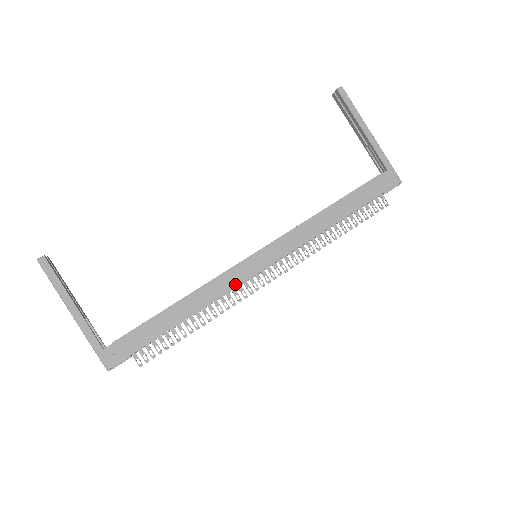
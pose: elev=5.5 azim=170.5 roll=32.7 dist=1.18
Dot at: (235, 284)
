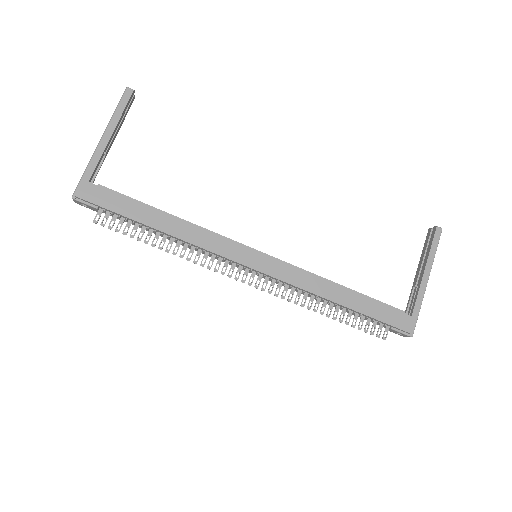
Dot at: (220, 252)
